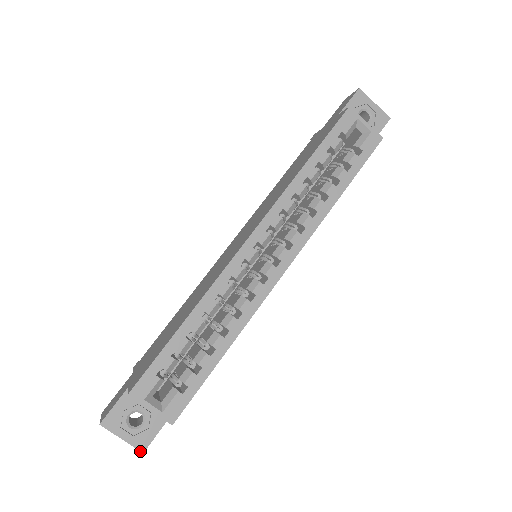
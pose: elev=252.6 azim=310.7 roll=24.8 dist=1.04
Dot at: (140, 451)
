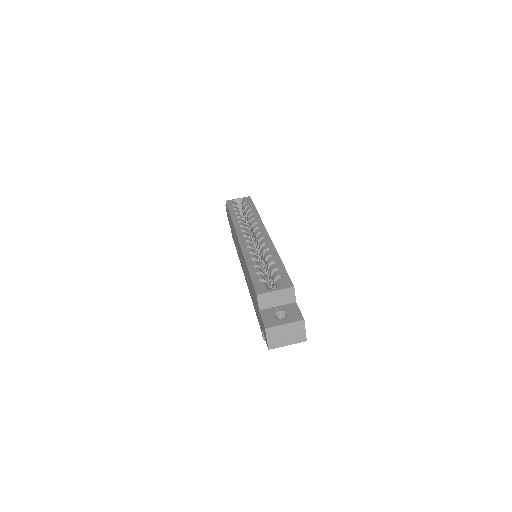
Dot at: (301, 320)
